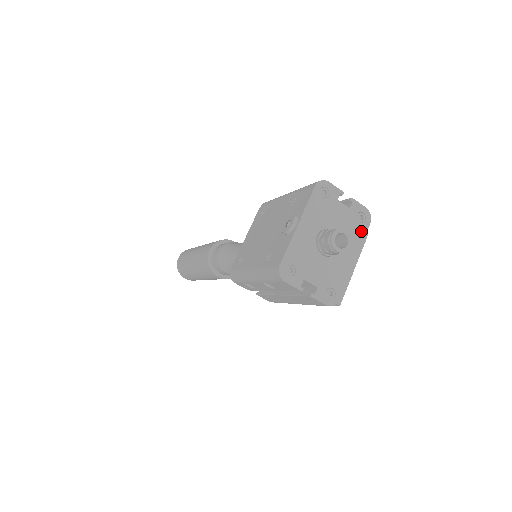
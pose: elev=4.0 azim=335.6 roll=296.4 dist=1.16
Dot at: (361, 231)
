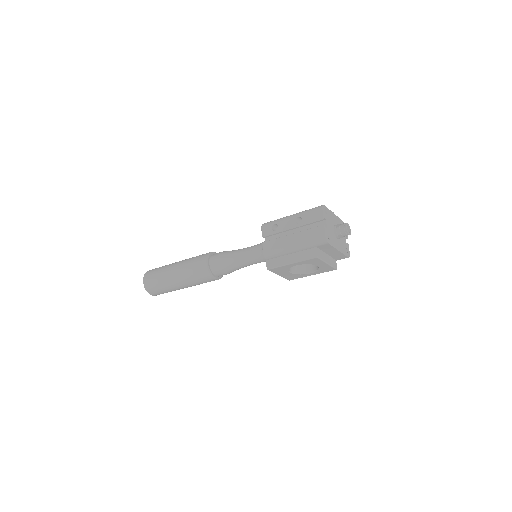
Dot at: (345, 252)
